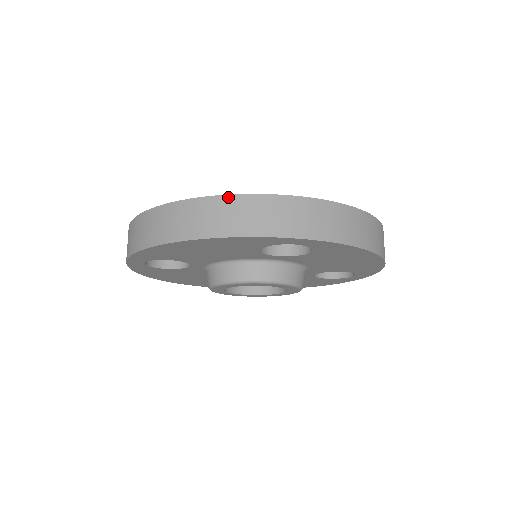
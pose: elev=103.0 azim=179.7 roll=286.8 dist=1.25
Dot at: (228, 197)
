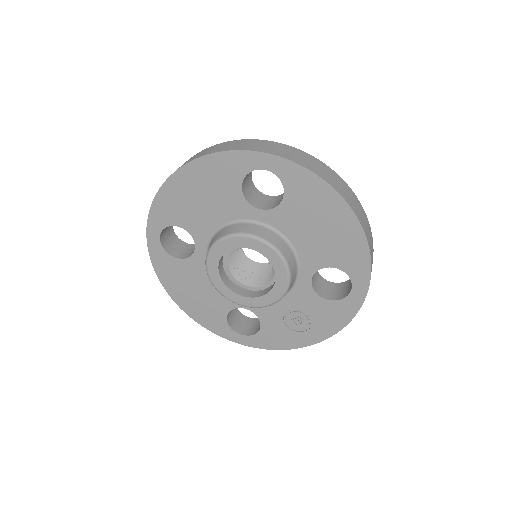
Dot at: (222, 143)
